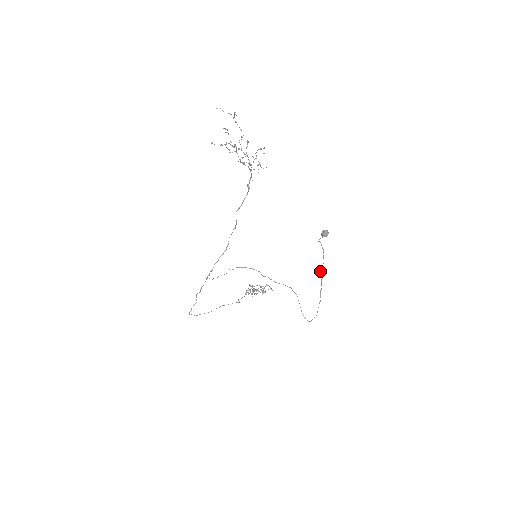
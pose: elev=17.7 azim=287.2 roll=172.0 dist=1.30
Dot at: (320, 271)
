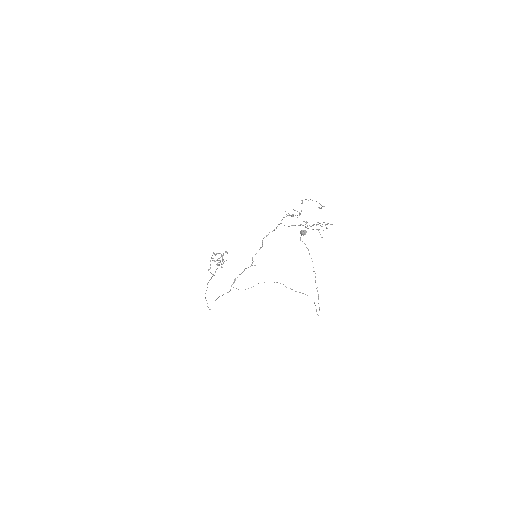
Dot at: occluded
